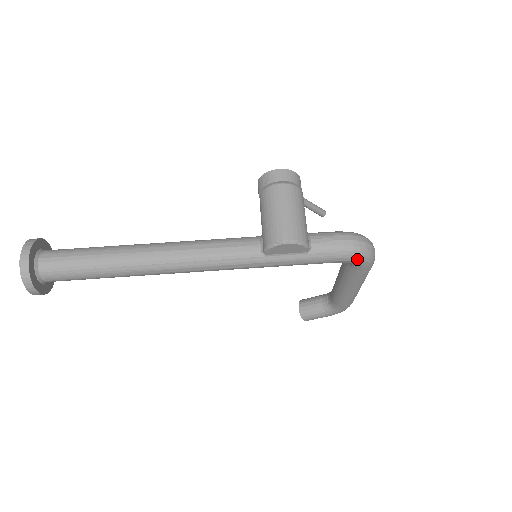
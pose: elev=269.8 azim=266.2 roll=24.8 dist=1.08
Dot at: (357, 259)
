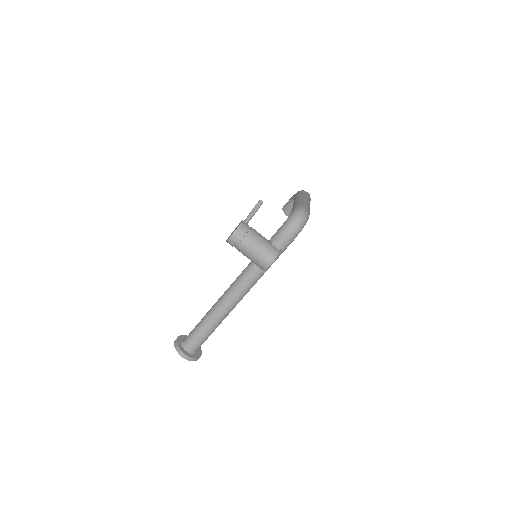
Dot at: occluded
